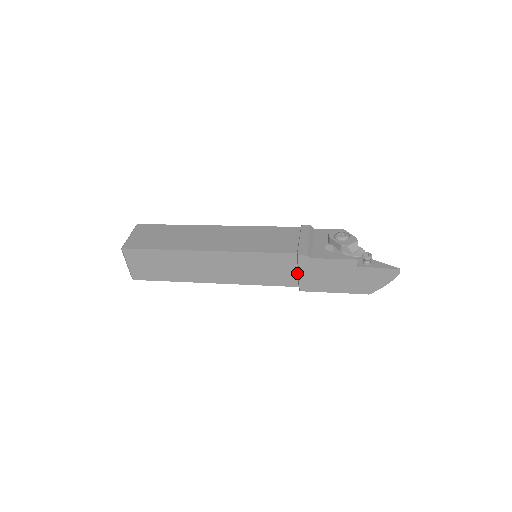
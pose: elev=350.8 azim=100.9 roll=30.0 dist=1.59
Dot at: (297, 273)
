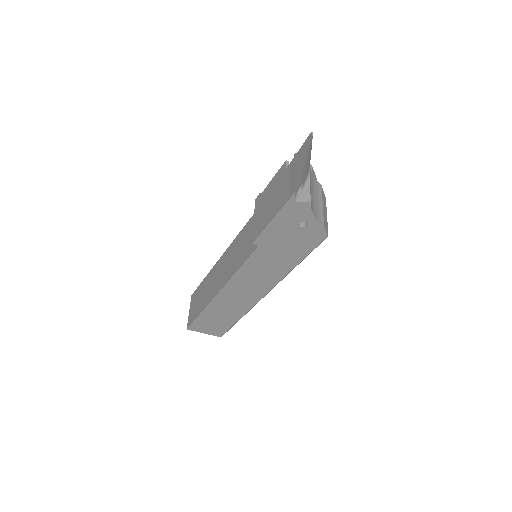
Dot at: occluded
